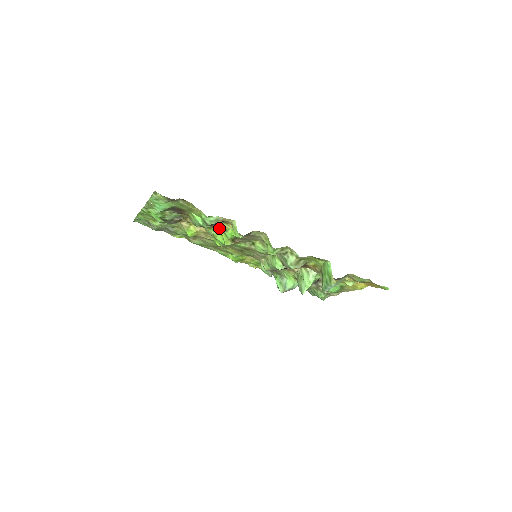
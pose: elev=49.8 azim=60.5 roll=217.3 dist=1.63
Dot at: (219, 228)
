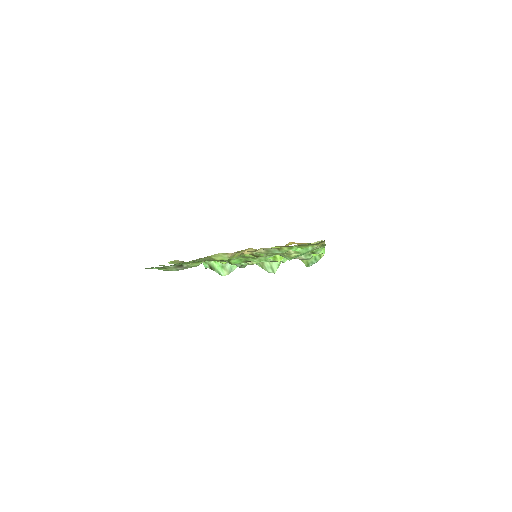
Dot at: (272, 247)
